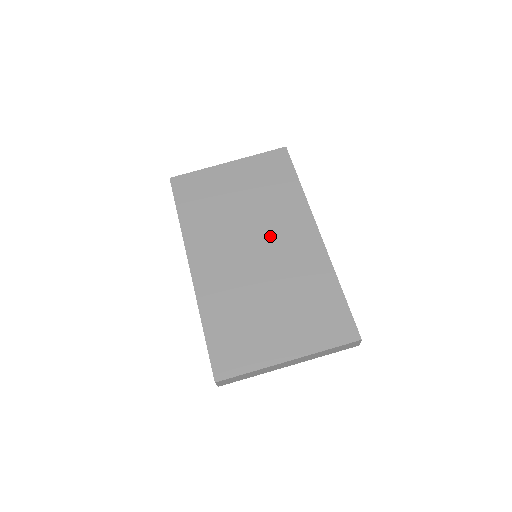
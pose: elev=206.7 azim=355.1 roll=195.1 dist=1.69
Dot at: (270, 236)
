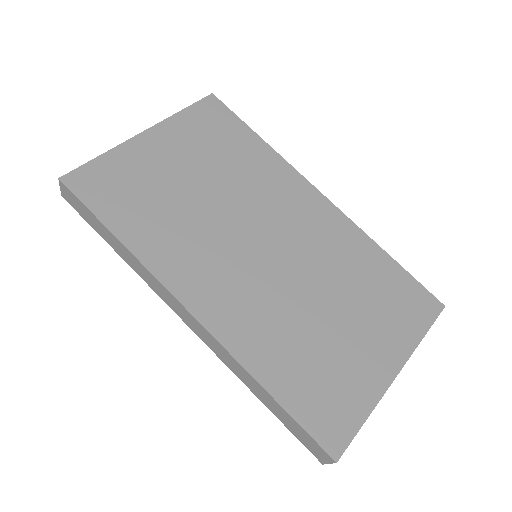
Dot at: (271, 220)
